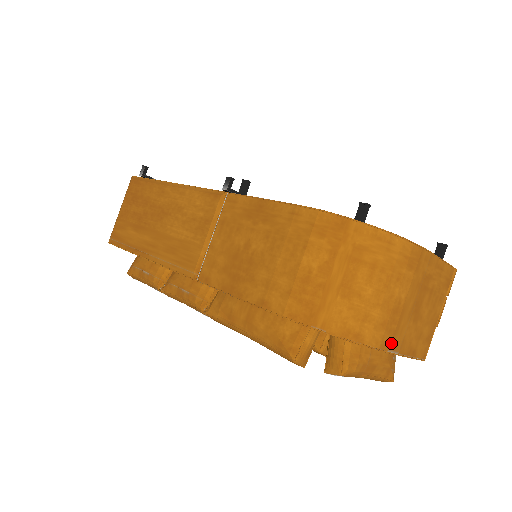
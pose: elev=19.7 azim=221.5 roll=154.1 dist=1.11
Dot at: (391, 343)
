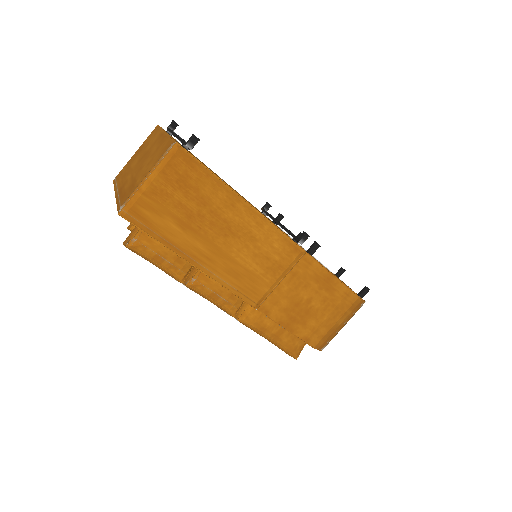
Dot at: occluded
